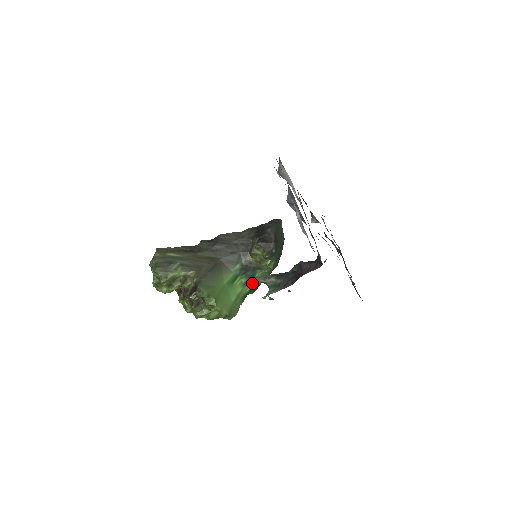
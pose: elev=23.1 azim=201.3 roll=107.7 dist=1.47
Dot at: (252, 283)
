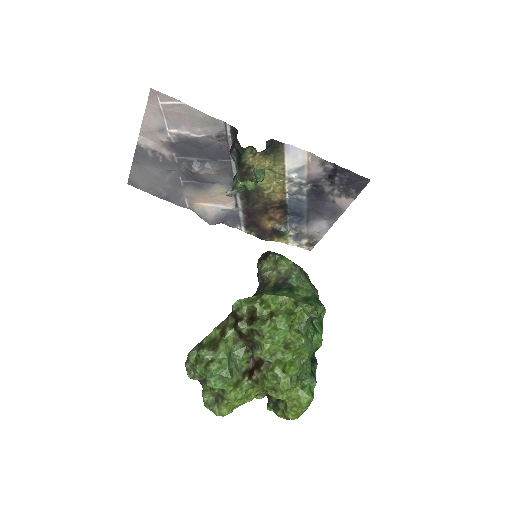
Dot at: (299, 292)
